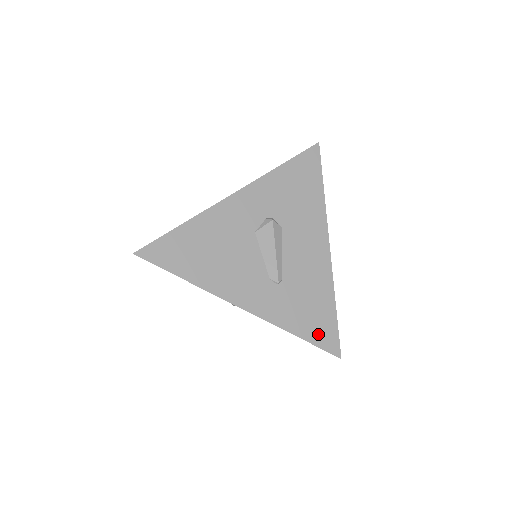
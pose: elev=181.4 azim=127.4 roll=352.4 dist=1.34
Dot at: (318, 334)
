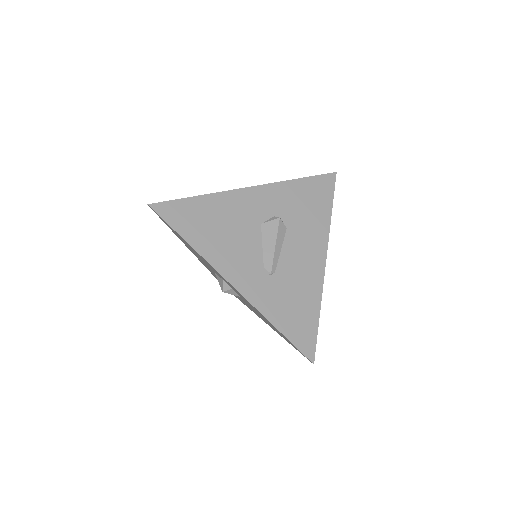
Dot at: (297, 333)
